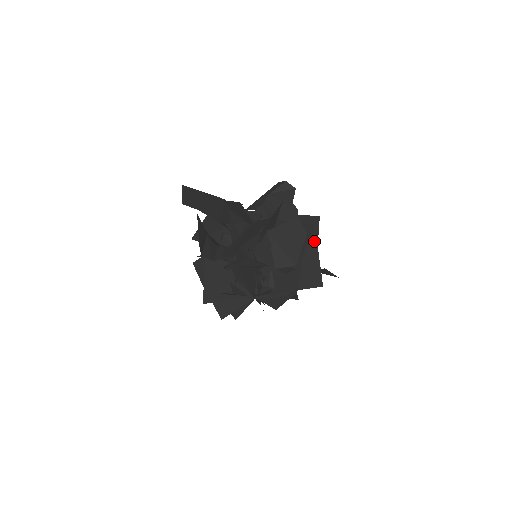
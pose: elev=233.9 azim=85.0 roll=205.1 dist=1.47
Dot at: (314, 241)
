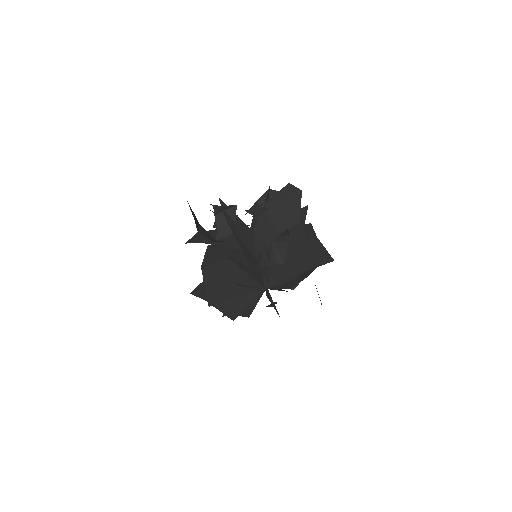
Dot at: (312, 235)
